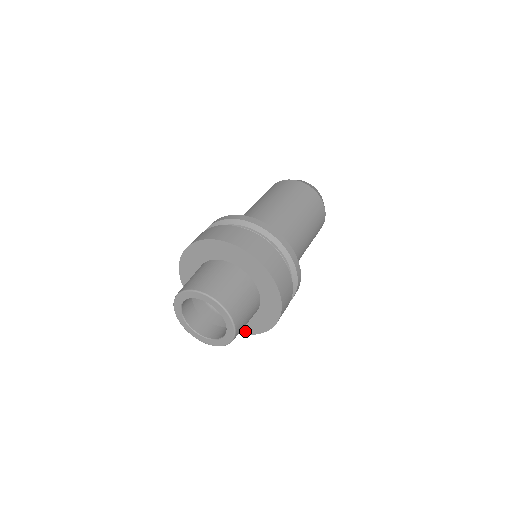
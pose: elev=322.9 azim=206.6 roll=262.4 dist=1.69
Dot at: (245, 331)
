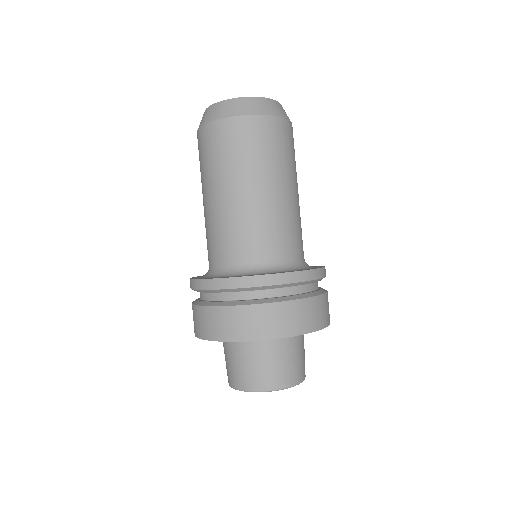
Dot at: occluded
